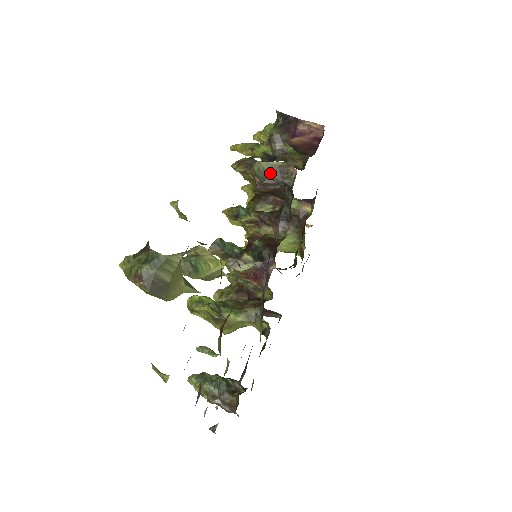
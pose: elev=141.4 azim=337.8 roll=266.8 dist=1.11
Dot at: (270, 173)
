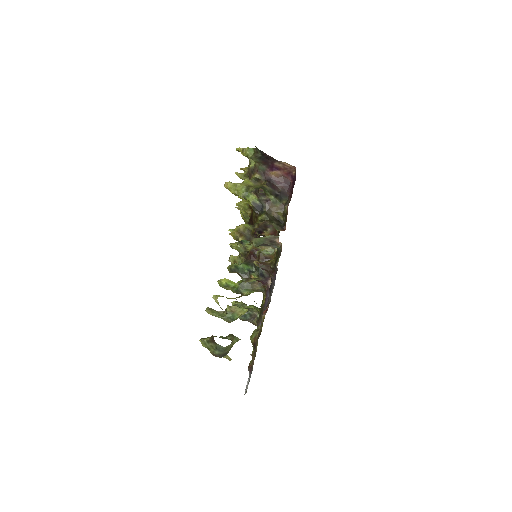
Dot at: (263, 242)
